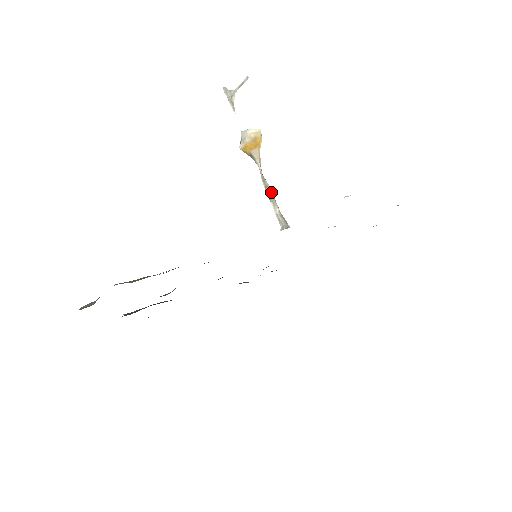
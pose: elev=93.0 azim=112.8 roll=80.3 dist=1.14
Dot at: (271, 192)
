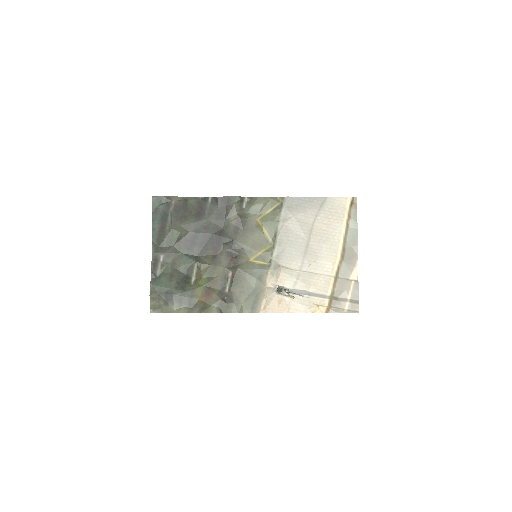
Dot at: occluded
